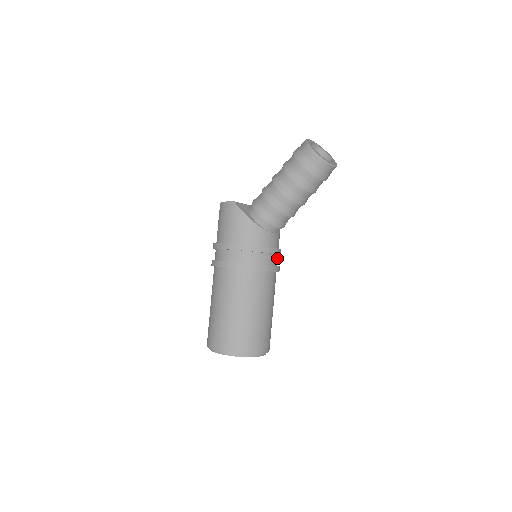
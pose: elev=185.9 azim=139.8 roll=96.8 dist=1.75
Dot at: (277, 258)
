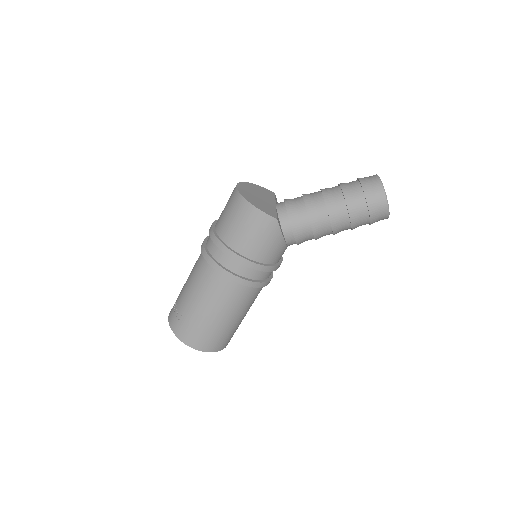
Dot at: occluded
